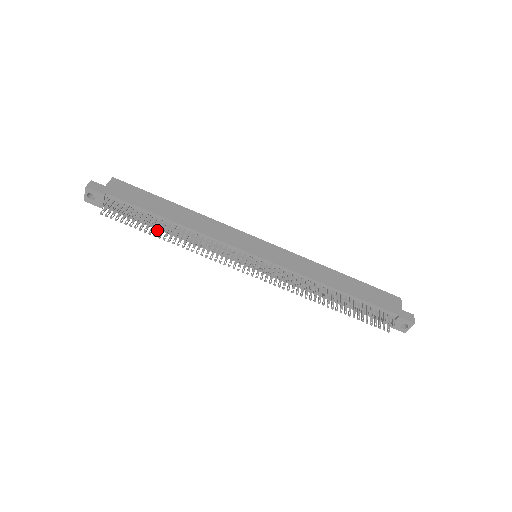
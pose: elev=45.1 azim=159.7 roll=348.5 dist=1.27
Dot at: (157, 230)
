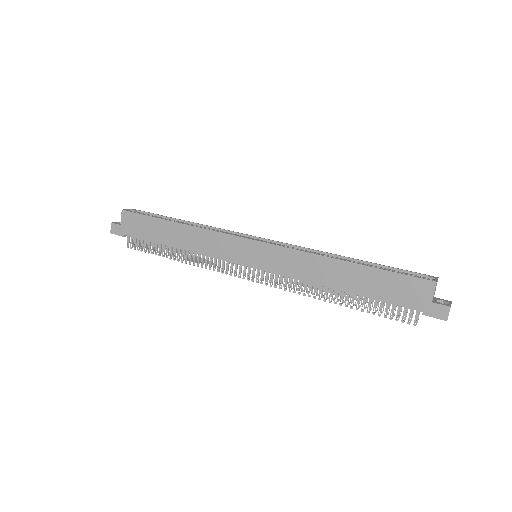
Dot at: (173, 249)
